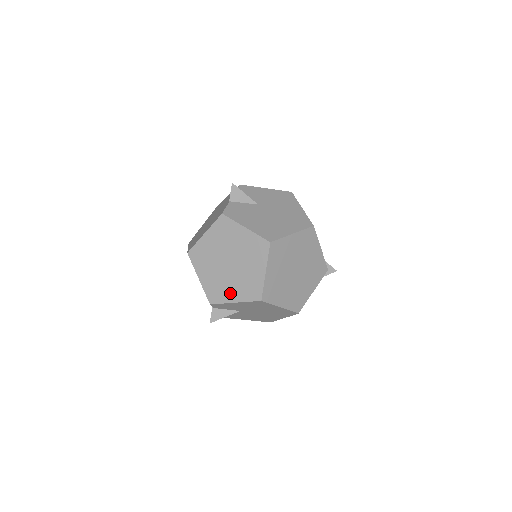
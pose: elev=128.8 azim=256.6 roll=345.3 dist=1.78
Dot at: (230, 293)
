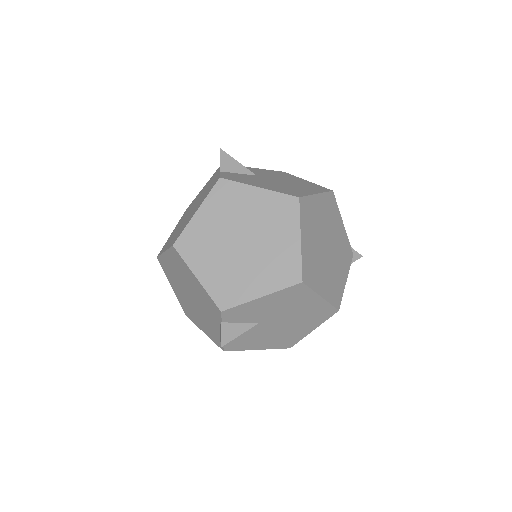
Dot at: (251, 285)
